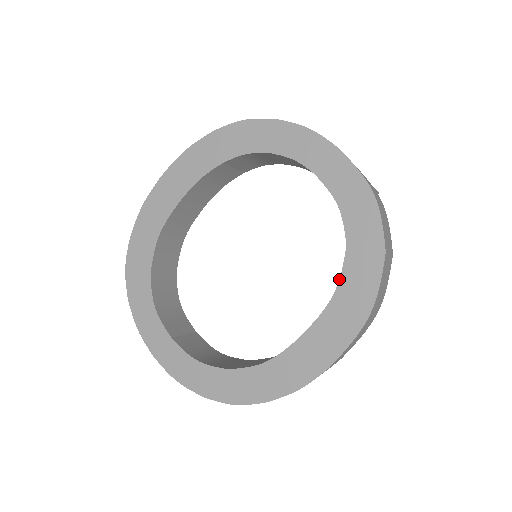
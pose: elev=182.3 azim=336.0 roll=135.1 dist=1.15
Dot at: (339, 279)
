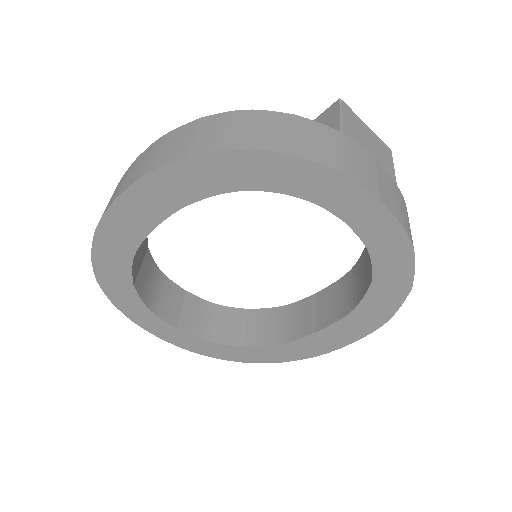
Dot at: (359, 303)
